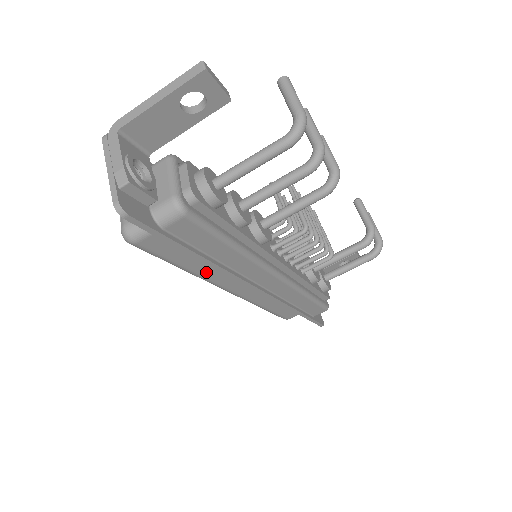
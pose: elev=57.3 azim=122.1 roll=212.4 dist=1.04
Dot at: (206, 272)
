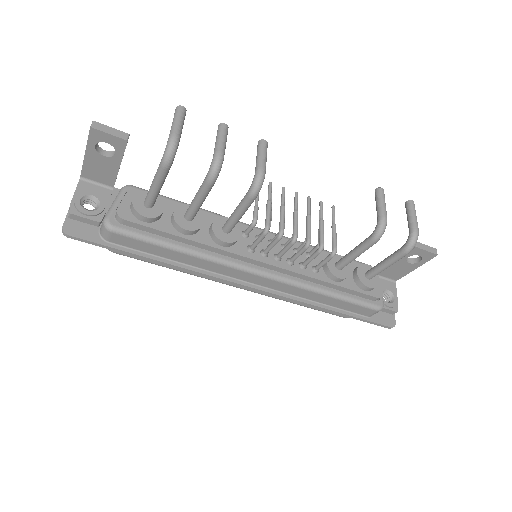
Dot at: occluded
